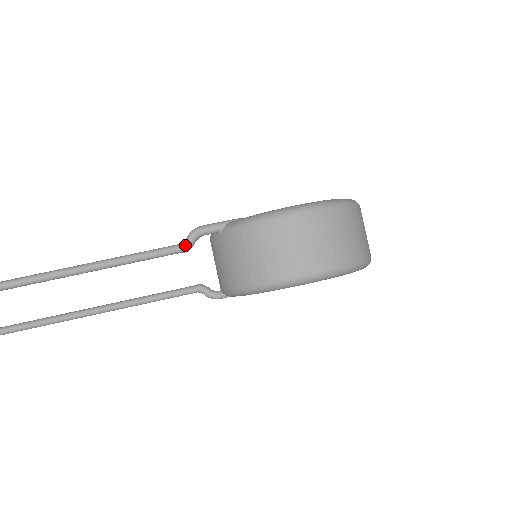
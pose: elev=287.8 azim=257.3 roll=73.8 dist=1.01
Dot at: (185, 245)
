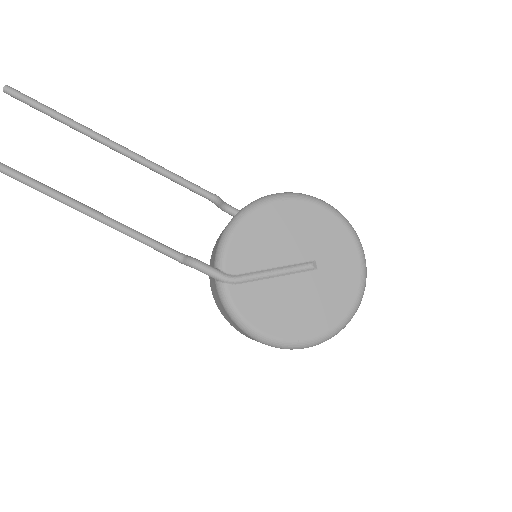
Dot at: (181, 263)
